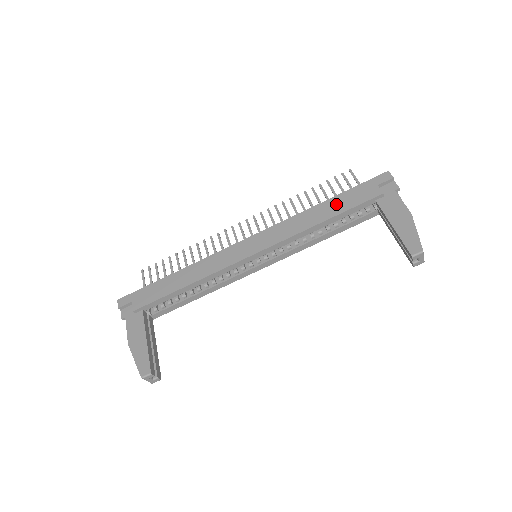
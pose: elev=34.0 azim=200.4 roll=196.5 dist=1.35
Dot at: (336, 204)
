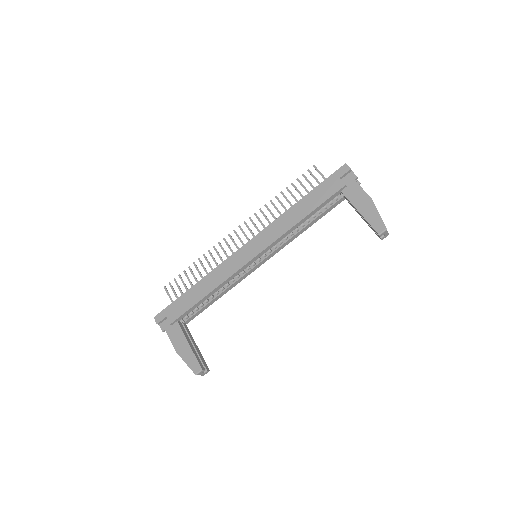
Dot at: (310, 201)
